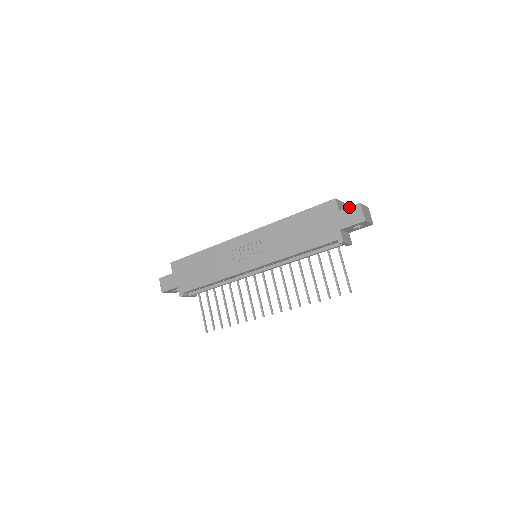
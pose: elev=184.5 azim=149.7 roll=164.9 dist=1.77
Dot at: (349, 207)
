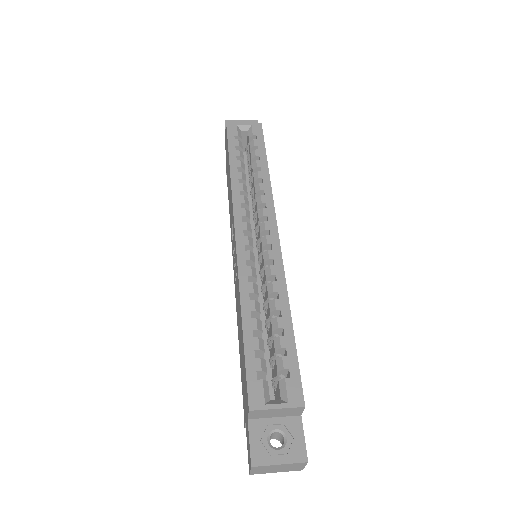
Dot at: (249, 442)
